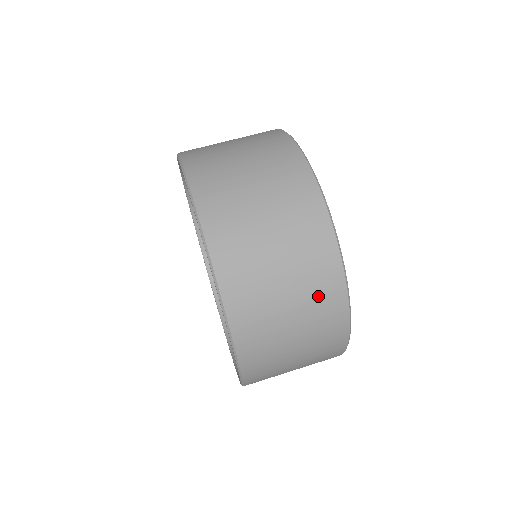
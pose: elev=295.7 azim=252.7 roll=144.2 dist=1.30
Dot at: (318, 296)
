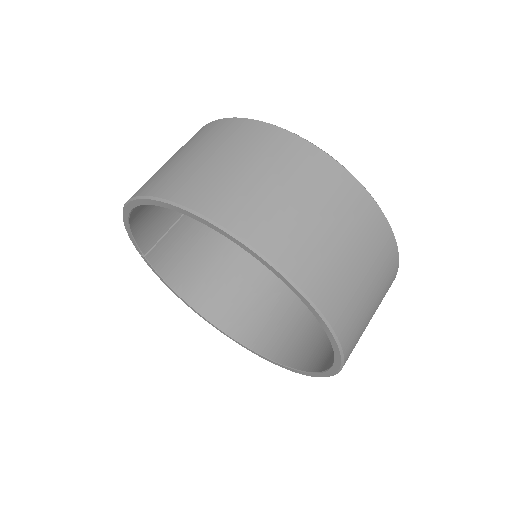
Dot at: (261, 147)
